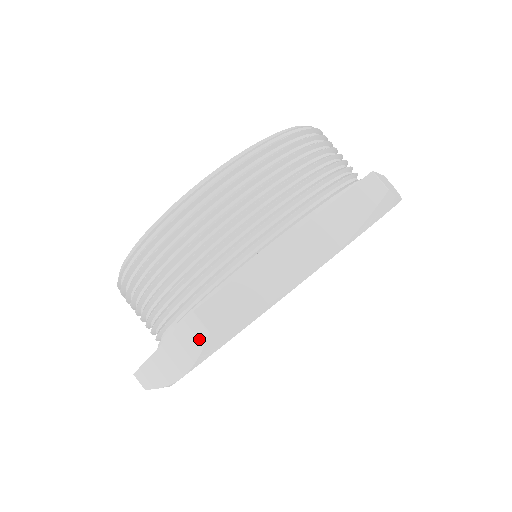
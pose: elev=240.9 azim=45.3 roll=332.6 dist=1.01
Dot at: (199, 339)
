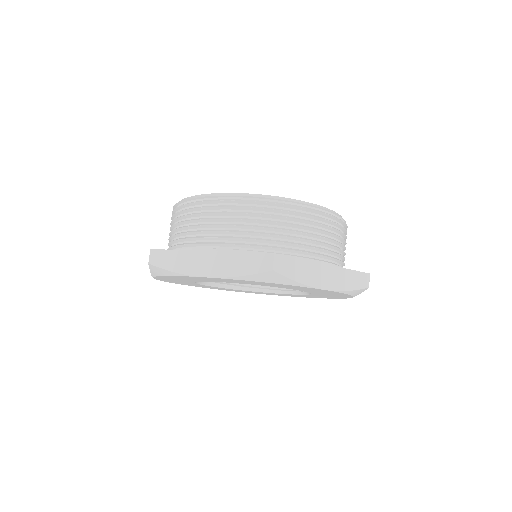
Dot at: (259, 268)
